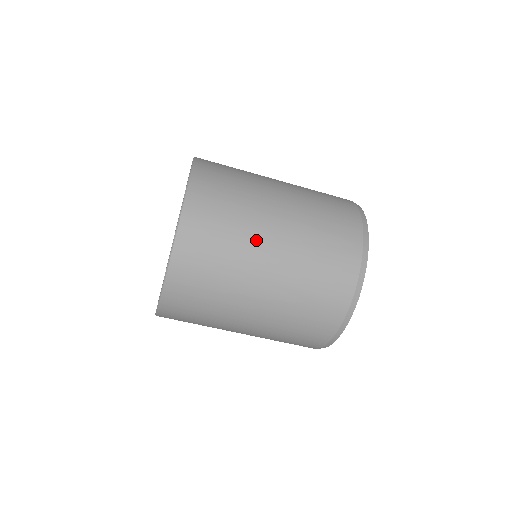
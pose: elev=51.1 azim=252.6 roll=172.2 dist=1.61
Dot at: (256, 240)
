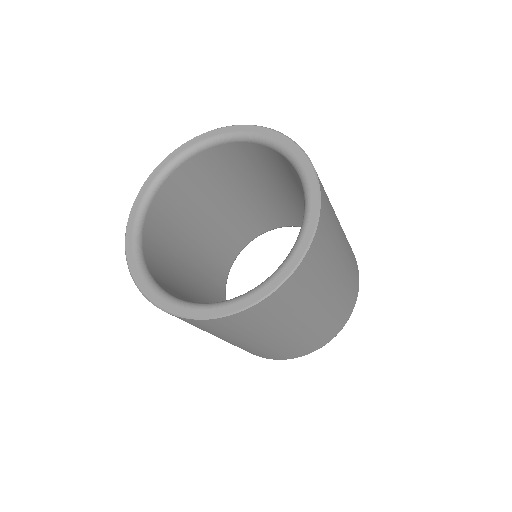
Dot at: (312, 308)
